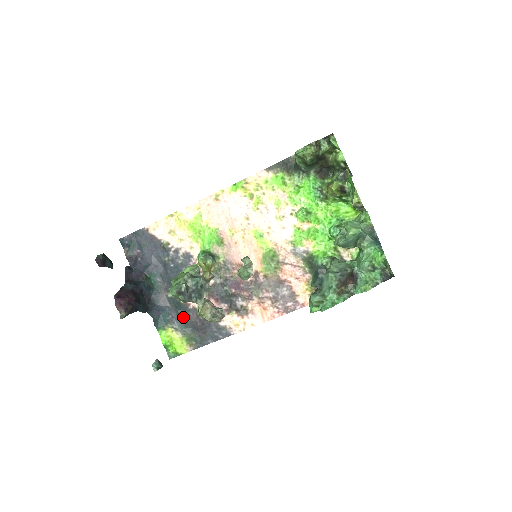
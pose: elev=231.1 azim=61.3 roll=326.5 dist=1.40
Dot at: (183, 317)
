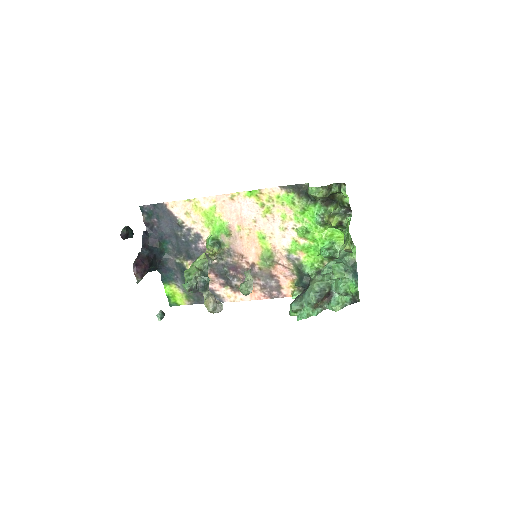
Dot at: occluded
